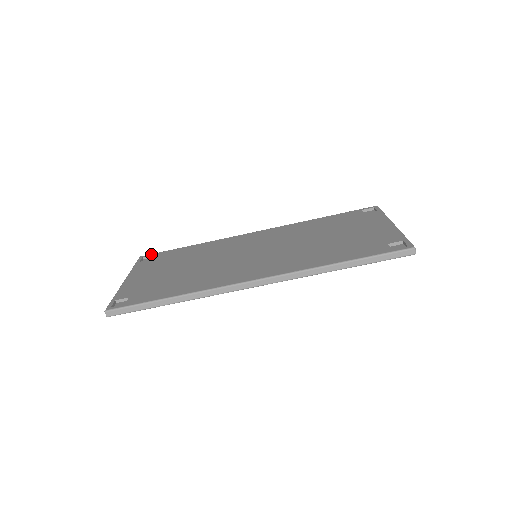
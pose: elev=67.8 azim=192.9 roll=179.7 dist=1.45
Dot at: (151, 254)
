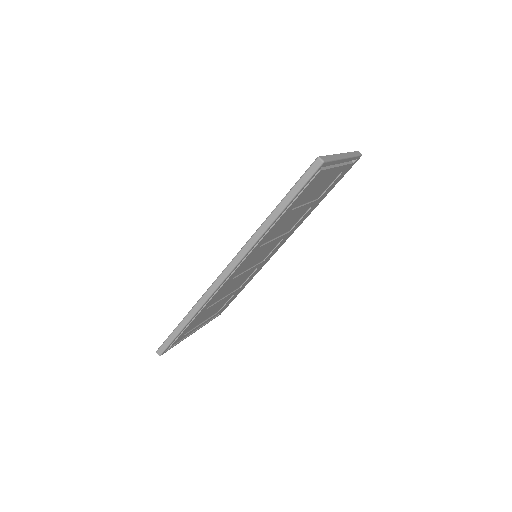
Dot at: occluded
